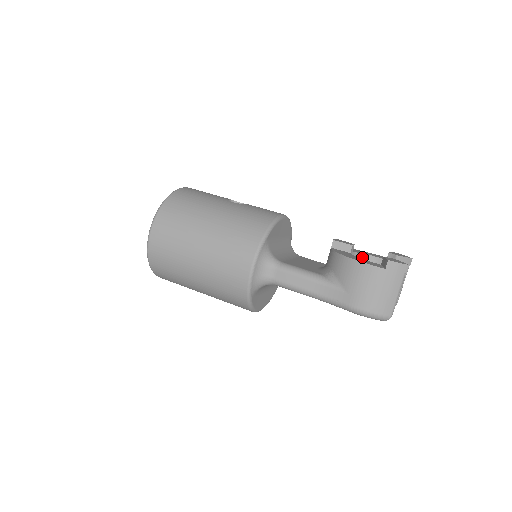
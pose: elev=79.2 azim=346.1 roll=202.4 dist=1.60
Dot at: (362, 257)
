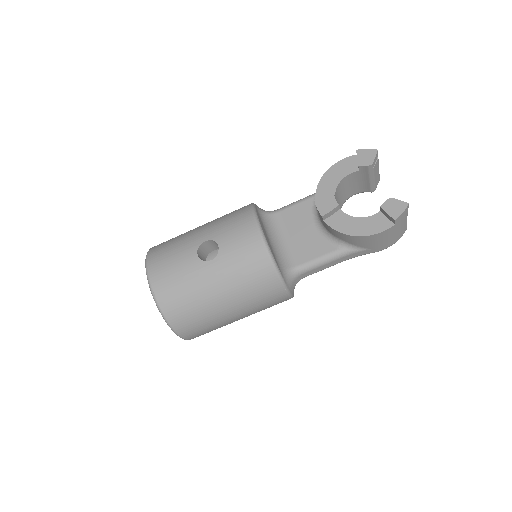
Dot at: (339, 186)
